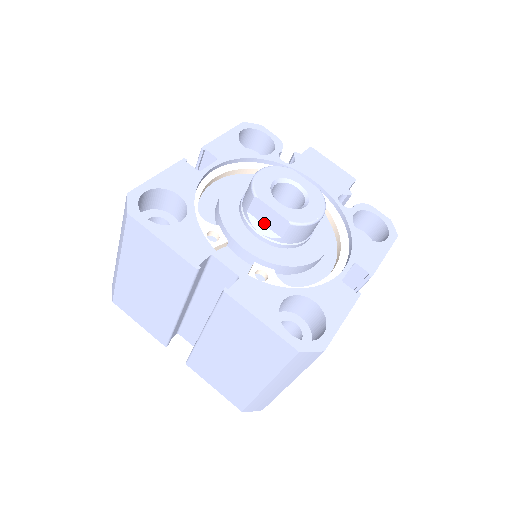
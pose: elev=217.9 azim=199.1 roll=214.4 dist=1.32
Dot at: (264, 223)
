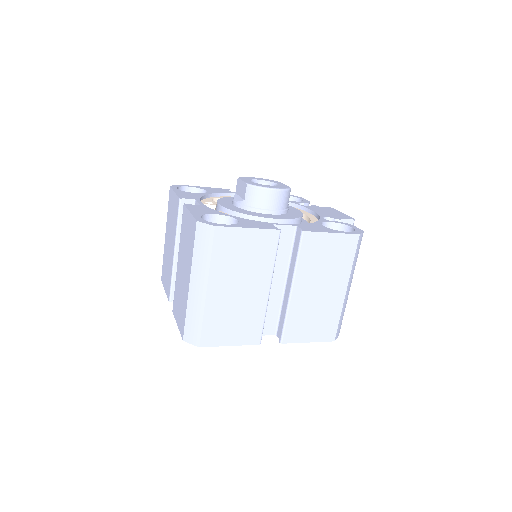
Dot at: (240, 195)
